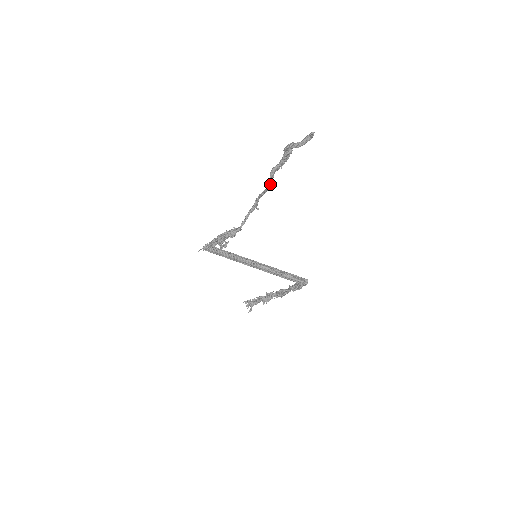
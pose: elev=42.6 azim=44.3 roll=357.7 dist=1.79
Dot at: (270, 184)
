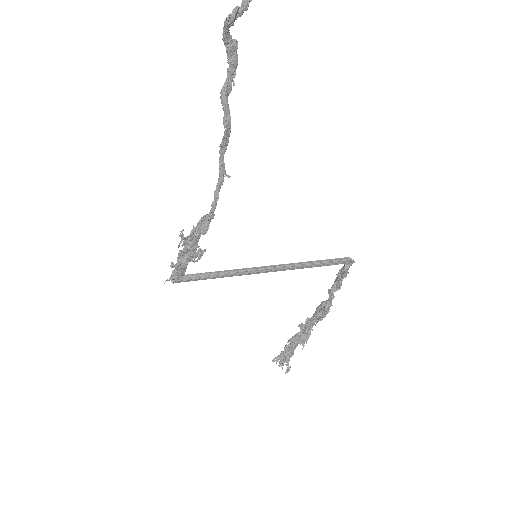
Dot at: (228, 119)
